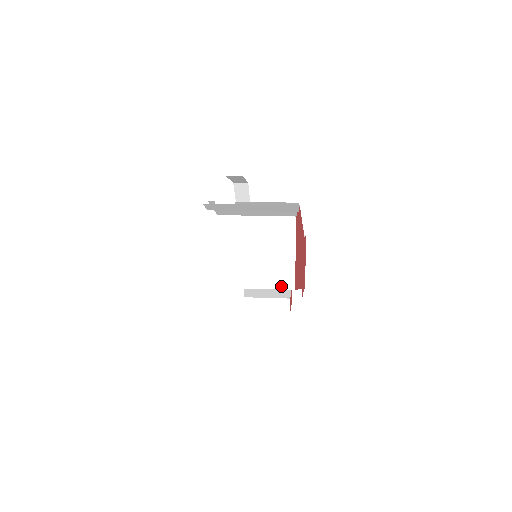
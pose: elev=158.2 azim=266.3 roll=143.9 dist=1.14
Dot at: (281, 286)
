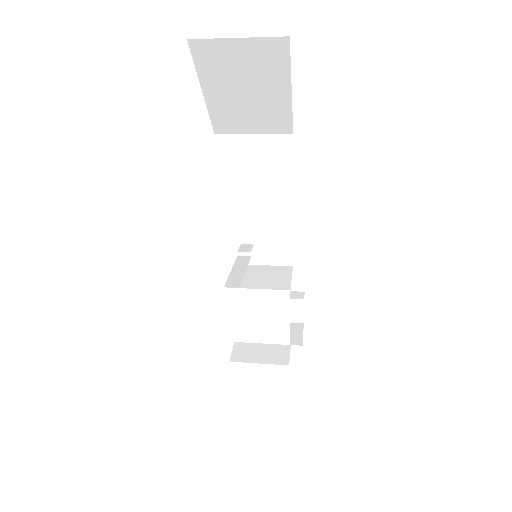
Dot at: (277, 241)
